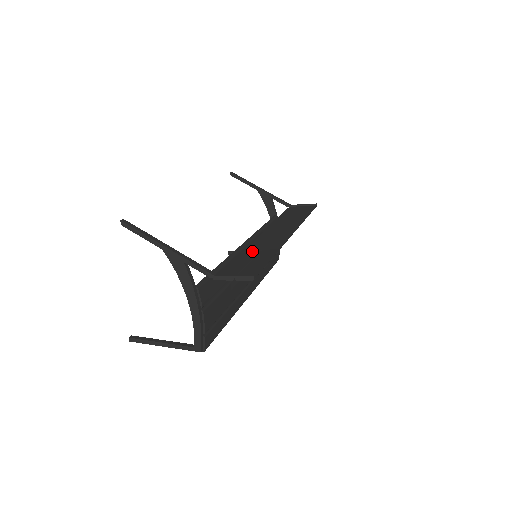
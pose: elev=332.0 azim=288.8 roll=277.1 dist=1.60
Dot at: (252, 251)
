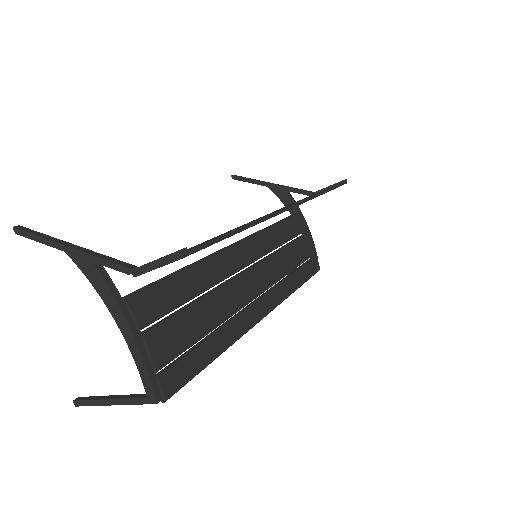
Dot at: (219, 235)
